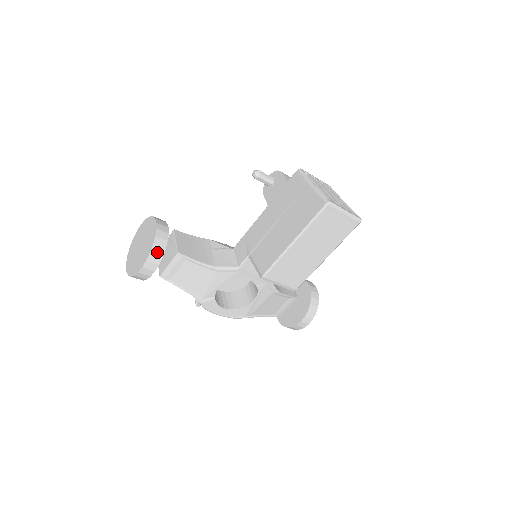
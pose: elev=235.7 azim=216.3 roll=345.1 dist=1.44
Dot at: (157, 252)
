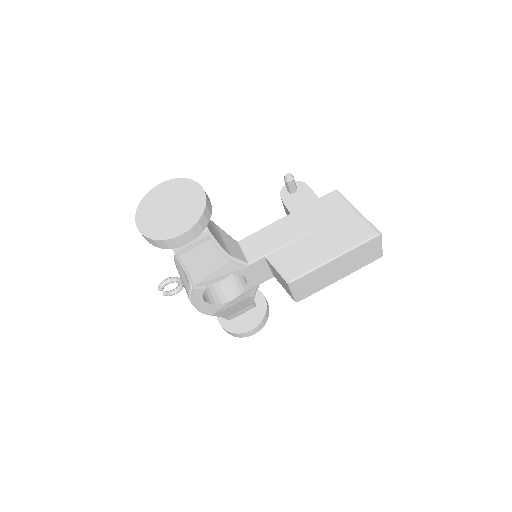
Dot at: (202, 223)
